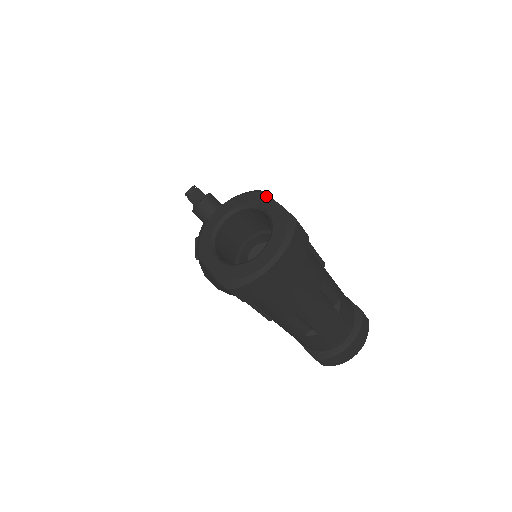
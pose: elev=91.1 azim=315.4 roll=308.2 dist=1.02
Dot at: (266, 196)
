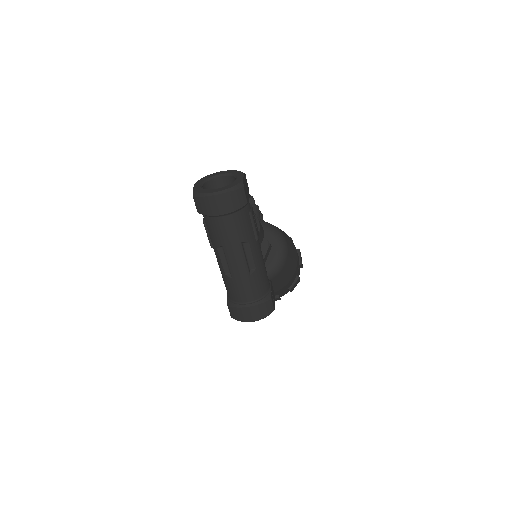
Dot at: (243, 174)
